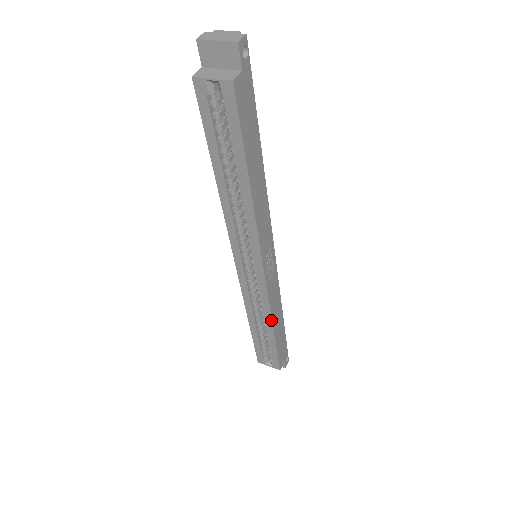
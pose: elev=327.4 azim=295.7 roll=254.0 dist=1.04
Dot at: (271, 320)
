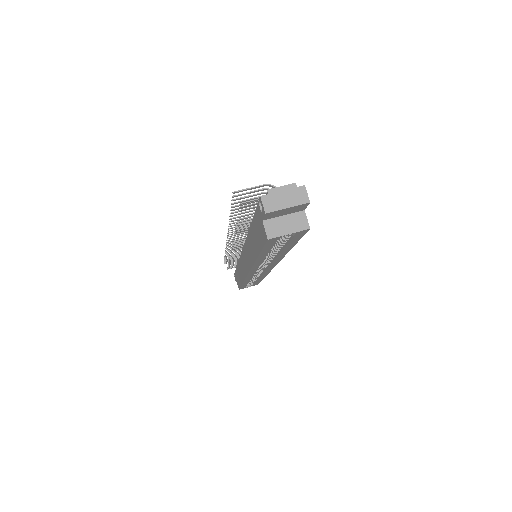
Dot at: occluded
